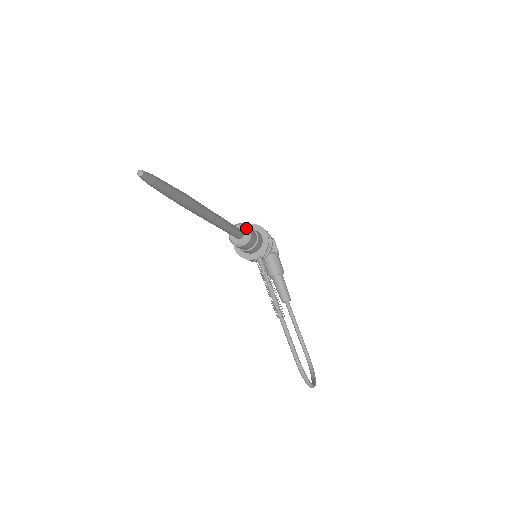
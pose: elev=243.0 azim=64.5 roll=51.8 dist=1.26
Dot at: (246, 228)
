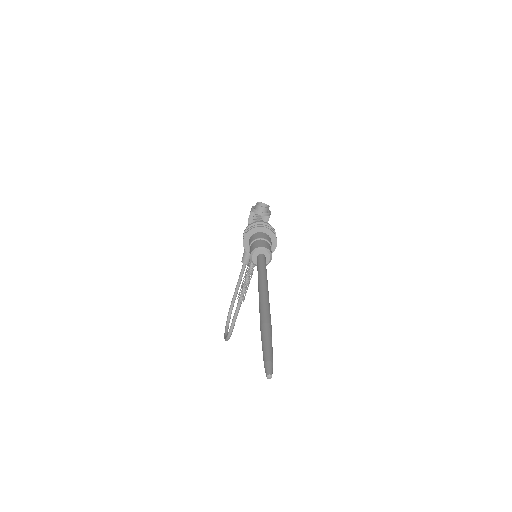
Dot at: (270, 257)
